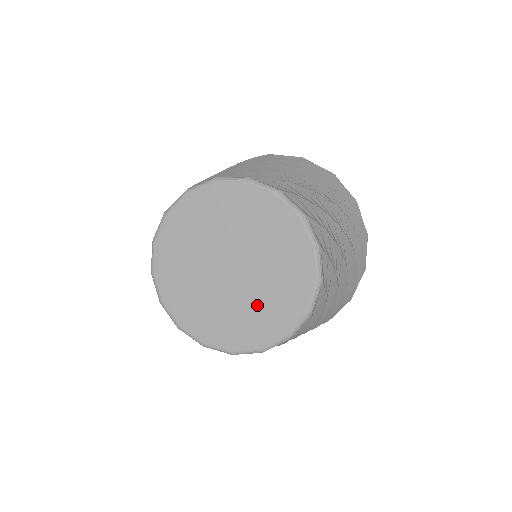
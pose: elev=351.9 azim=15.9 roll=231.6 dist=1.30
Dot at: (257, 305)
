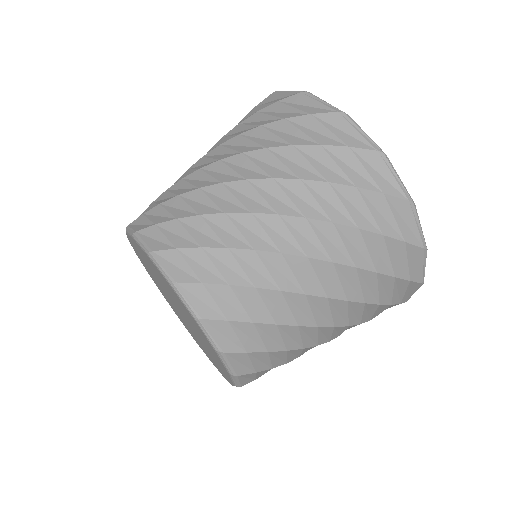
Dot at: occluded
